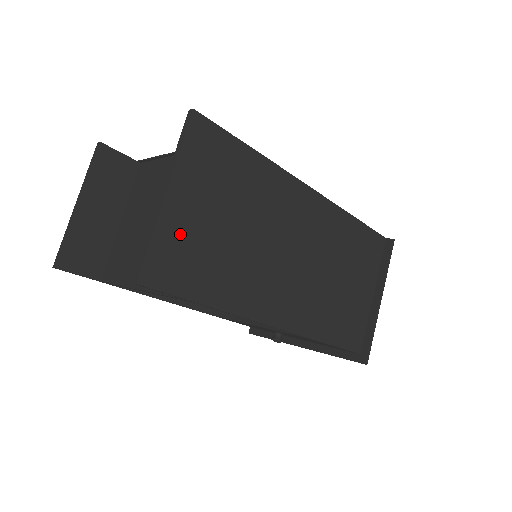
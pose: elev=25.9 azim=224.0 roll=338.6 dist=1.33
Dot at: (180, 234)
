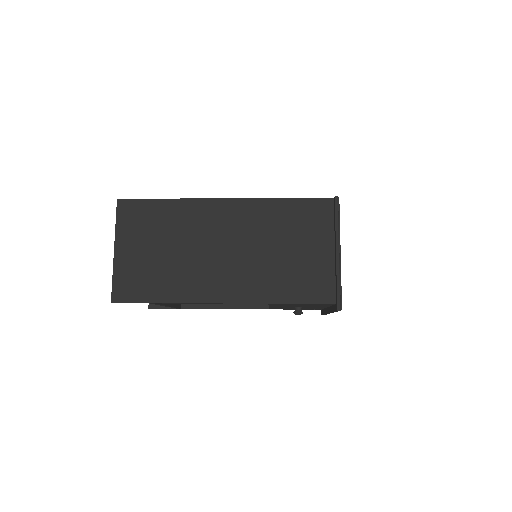
Dot at: (129, 268)
